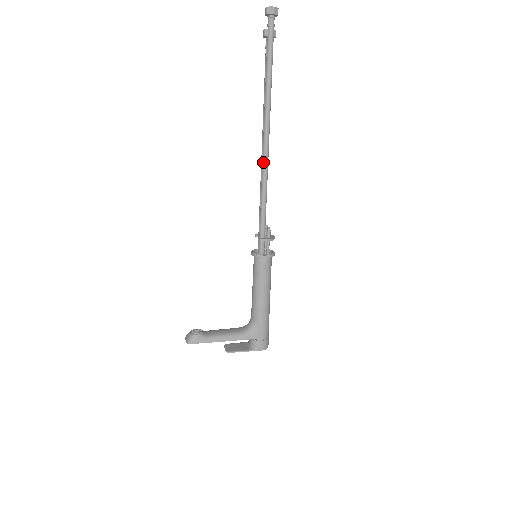
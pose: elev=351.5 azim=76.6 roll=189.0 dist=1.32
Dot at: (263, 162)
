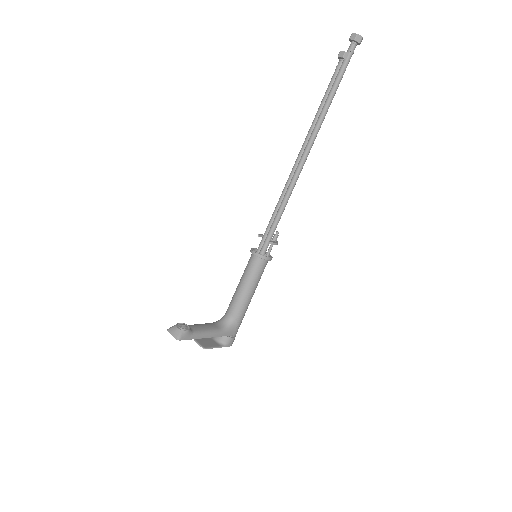
Dot at: (298, 171)
